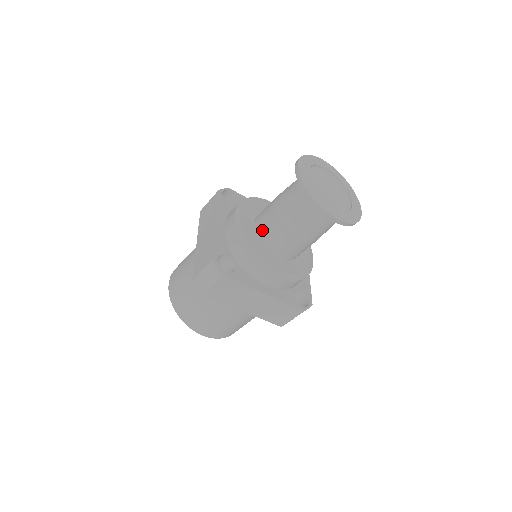
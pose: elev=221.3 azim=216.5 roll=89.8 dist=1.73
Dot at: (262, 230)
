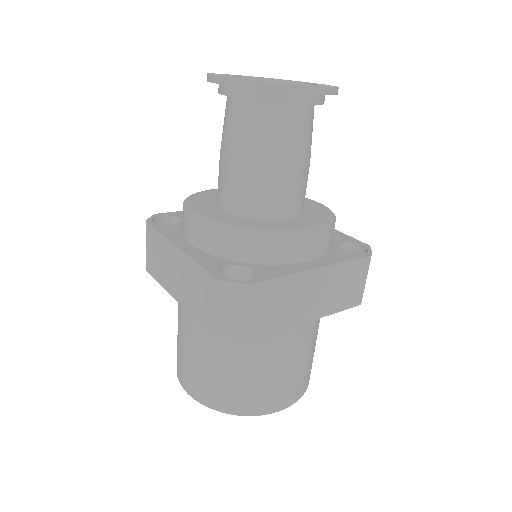
Dot at: (240, 202)
